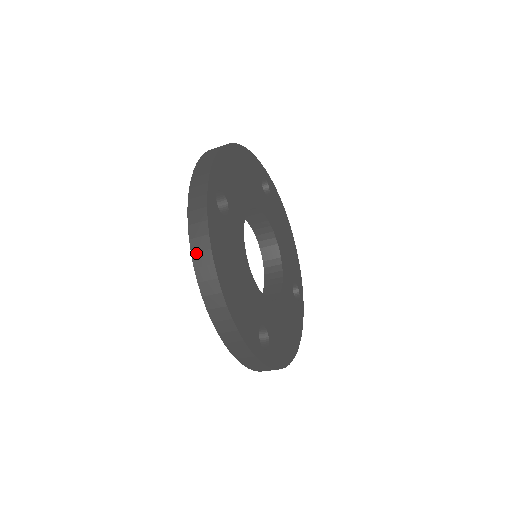
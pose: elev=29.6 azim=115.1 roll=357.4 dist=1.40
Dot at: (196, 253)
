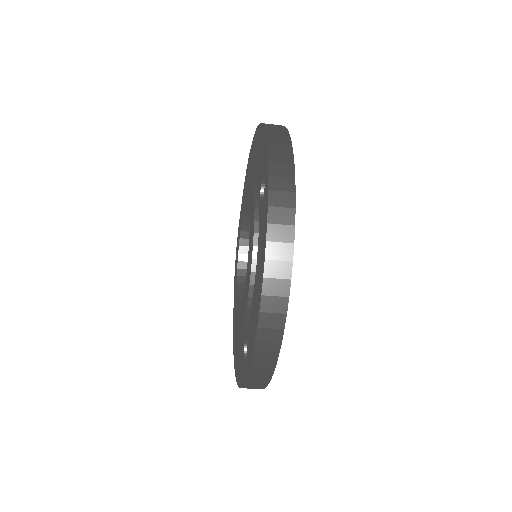
Dot at: (273, 242)
